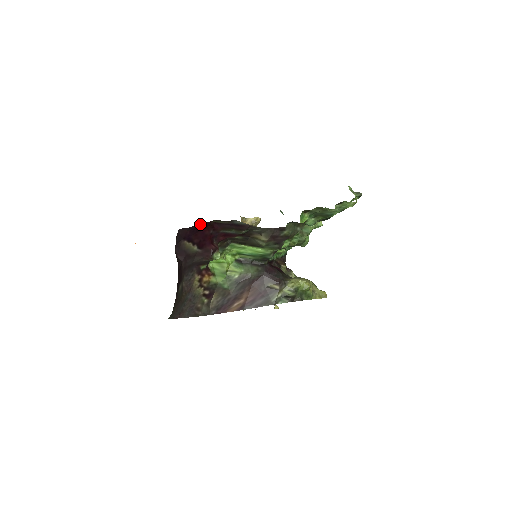
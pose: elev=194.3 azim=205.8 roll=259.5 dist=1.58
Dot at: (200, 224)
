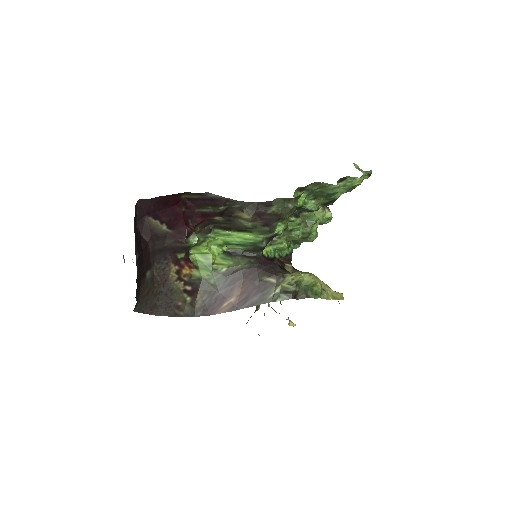
Dot at: (165, 196)
